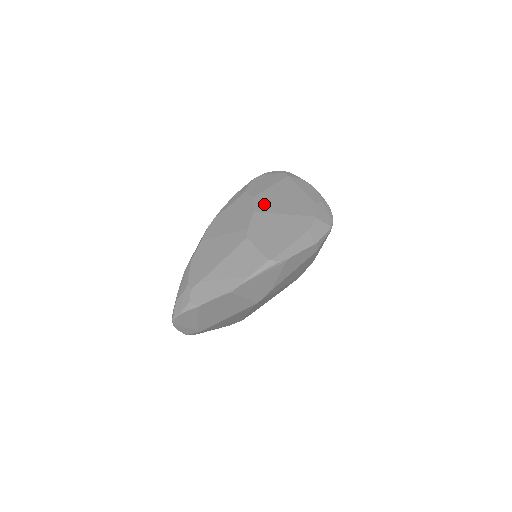
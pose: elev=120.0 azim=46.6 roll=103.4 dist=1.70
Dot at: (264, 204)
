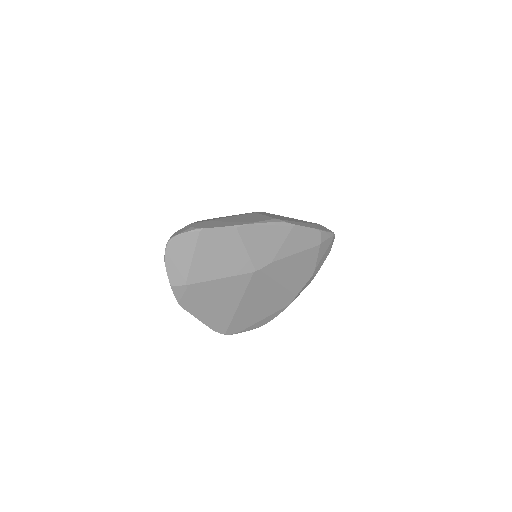
Dot at: occluded
